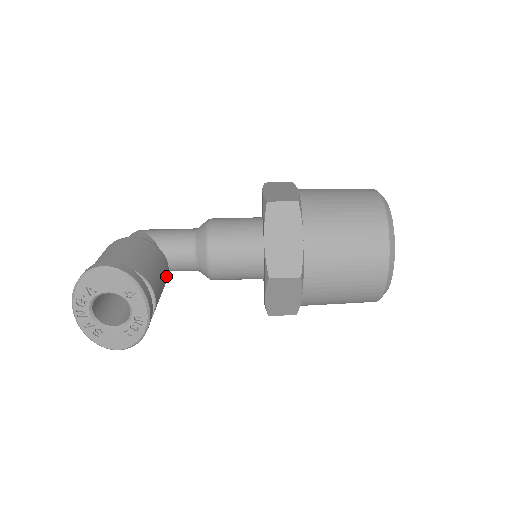
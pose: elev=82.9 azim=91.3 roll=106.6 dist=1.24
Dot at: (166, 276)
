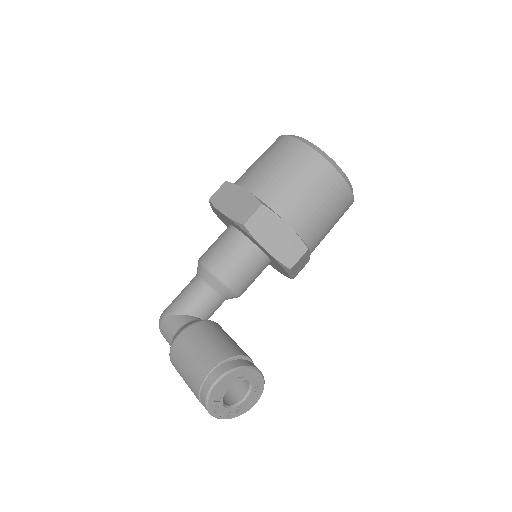
Dot at: (224, 331)
